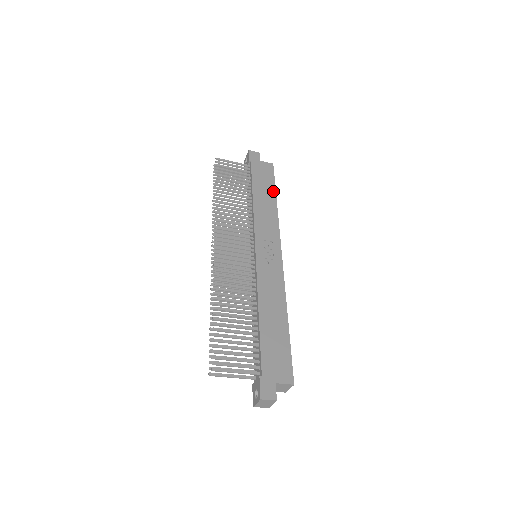
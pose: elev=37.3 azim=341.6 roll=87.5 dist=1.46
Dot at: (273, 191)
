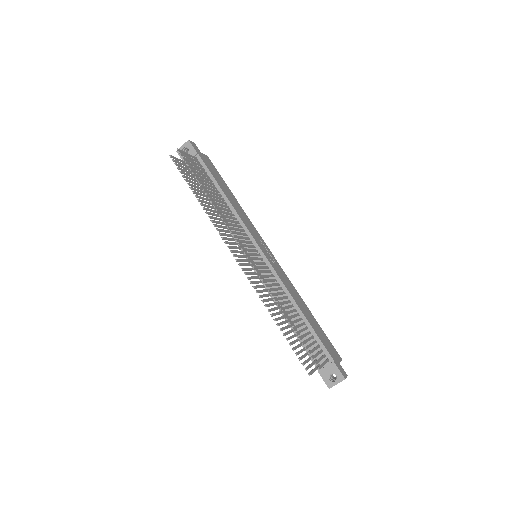
Dot at: (228, 187)
